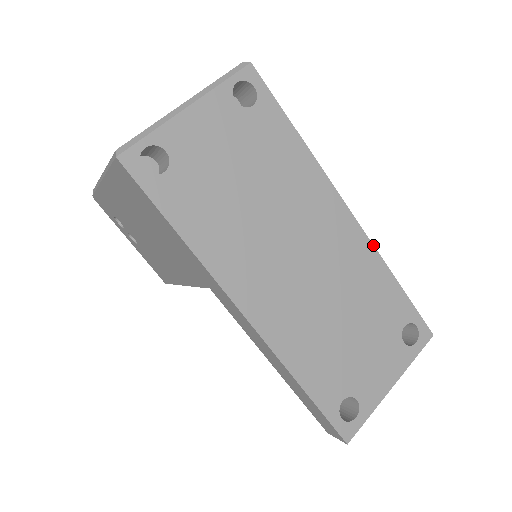
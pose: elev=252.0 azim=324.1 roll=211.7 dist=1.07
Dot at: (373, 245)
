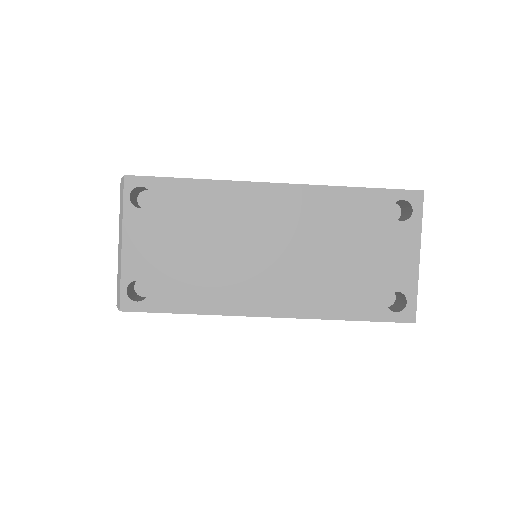
Dot at: (313, 185)
